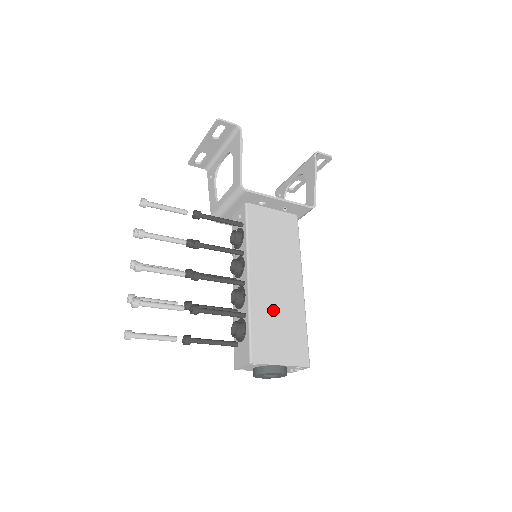
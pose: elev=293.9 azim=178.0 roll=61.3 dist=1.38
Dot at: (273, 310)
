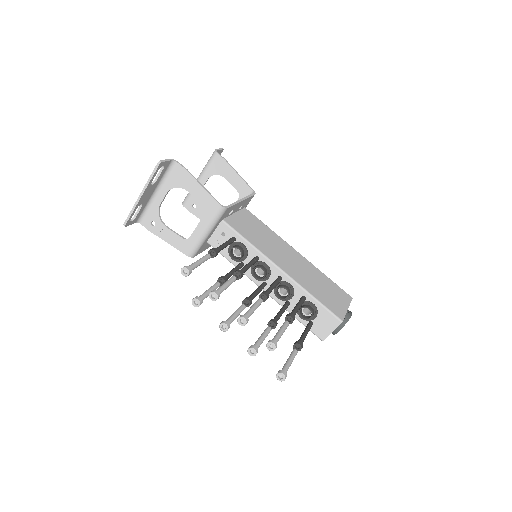
Dot at: (310, 280)
